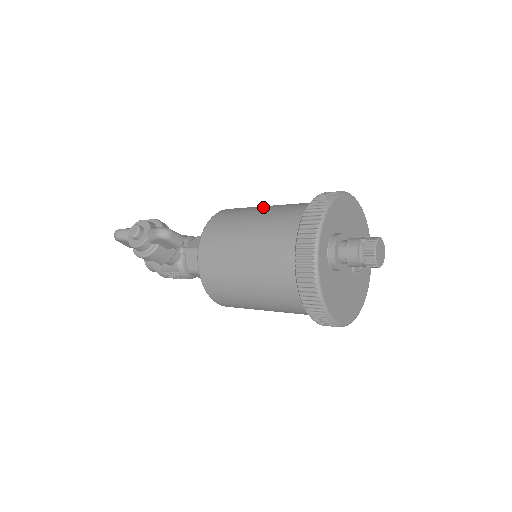
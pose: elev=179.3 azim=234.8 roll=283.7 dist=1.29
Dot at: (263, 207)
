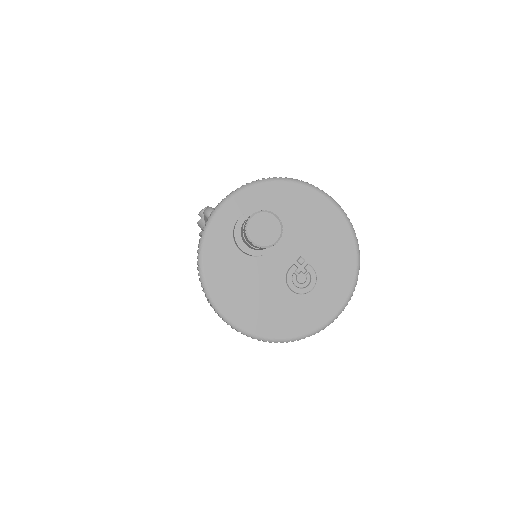
Dot at: occluded
